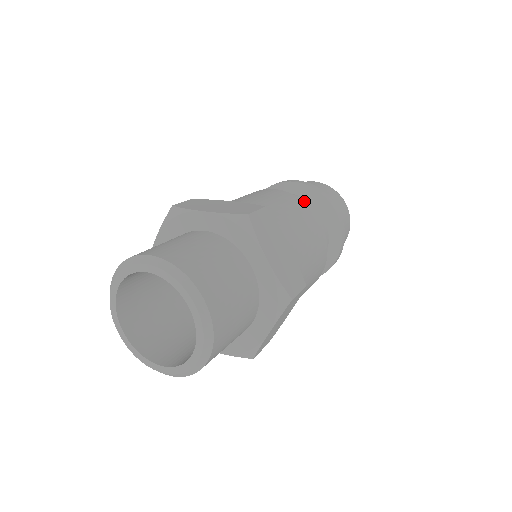
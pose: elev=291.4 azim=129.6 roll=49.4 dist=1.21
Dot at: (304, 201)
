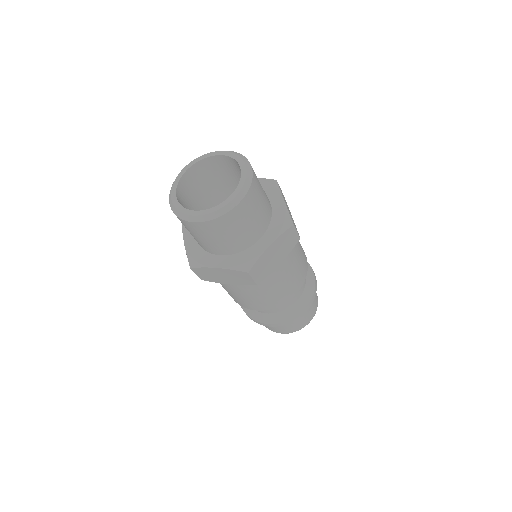
Dot at: occluded
